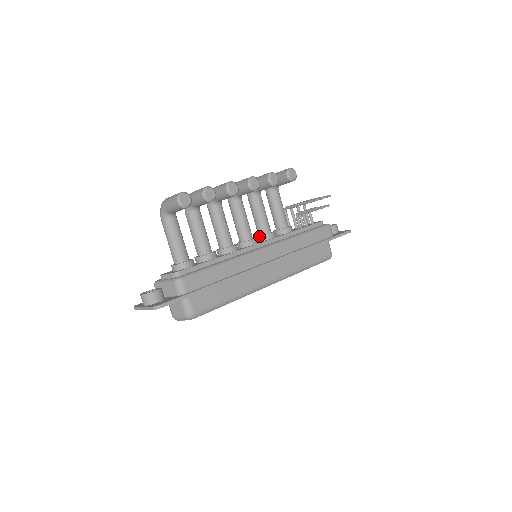
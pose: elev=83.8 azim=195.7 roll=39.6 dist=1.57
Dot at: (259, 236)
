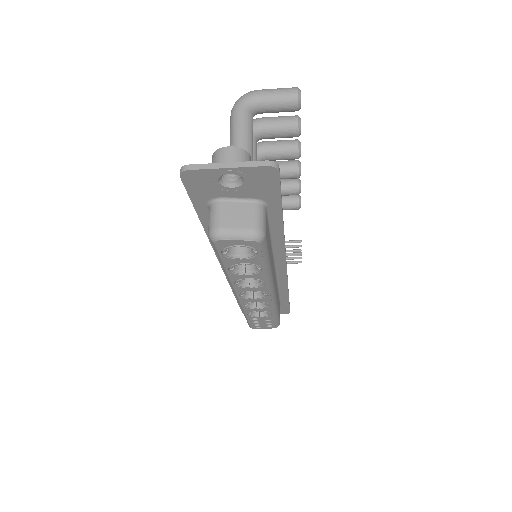
Dot at: occluded
